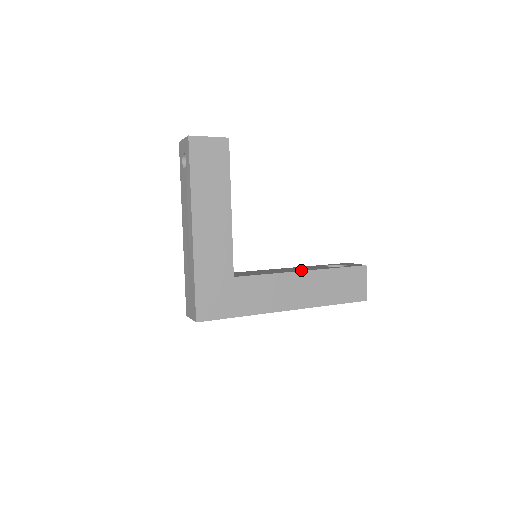
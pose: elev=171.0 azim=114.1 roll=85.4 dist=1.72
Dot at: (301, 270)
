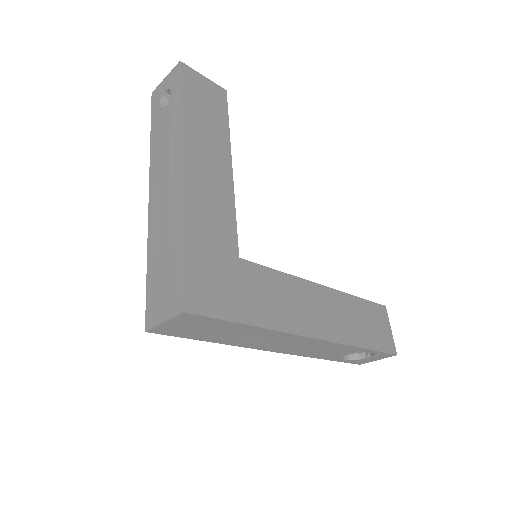
Dot at: occluded
